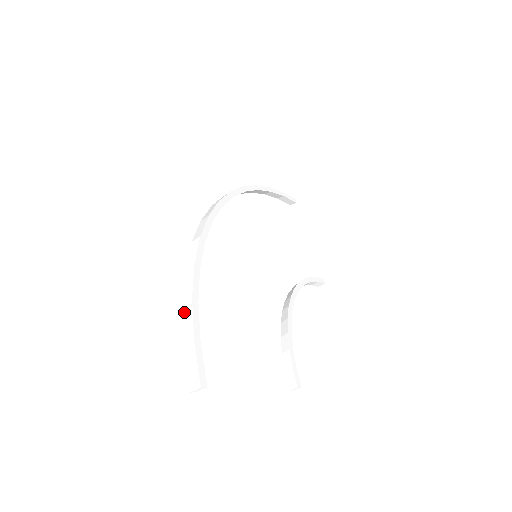
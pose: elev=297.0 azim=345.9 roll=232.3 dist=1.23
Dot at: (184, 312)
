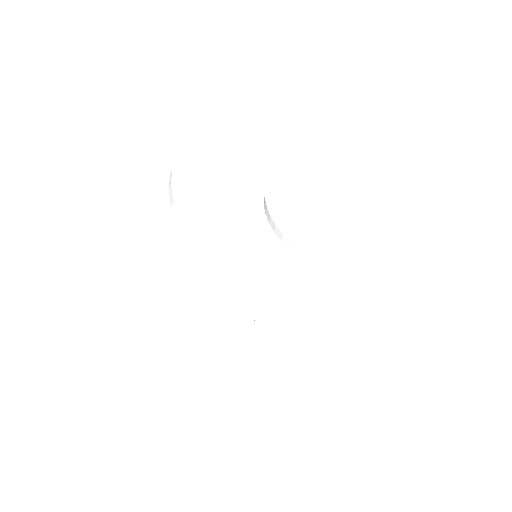
Dot at: (322, 364)
